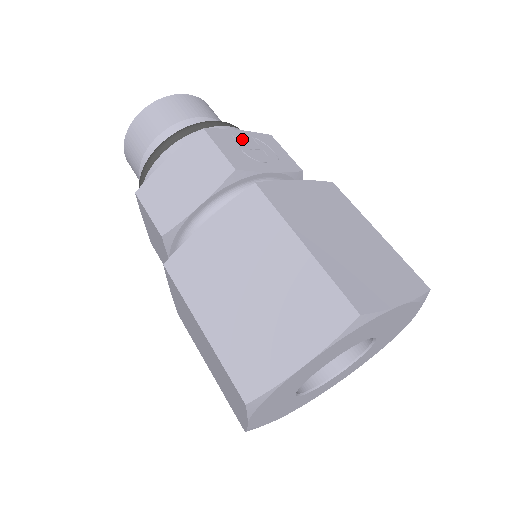
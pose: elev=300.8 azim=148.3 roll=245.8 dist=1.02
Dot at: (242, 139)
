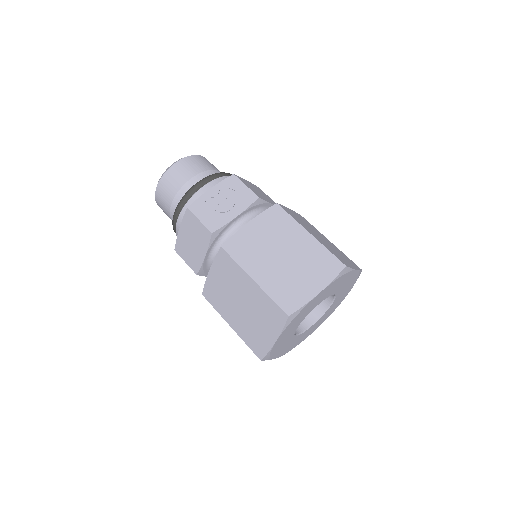
Dot at: (213, 197)
